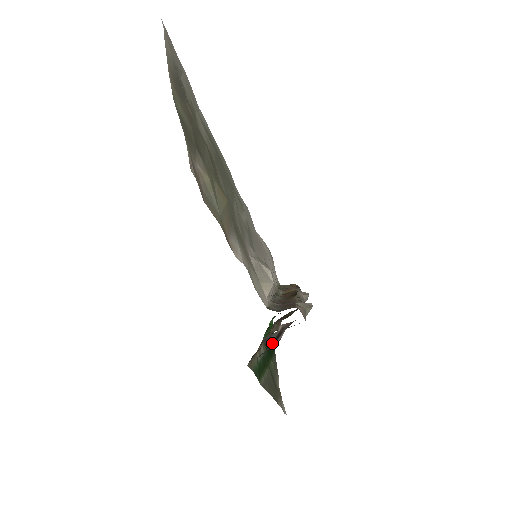
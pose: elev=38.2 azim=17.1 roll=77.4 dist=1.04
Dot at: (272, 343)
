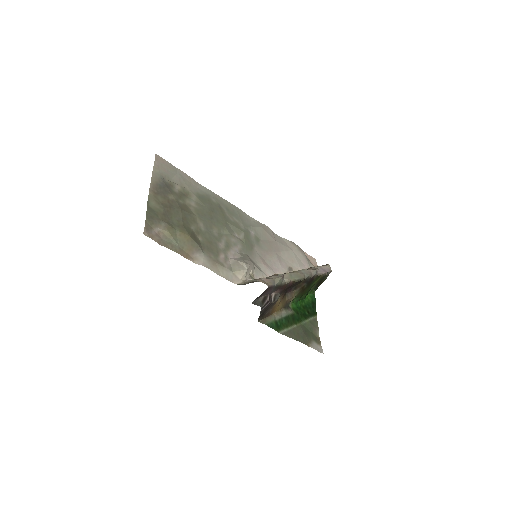
Dot at: (261, 304)
